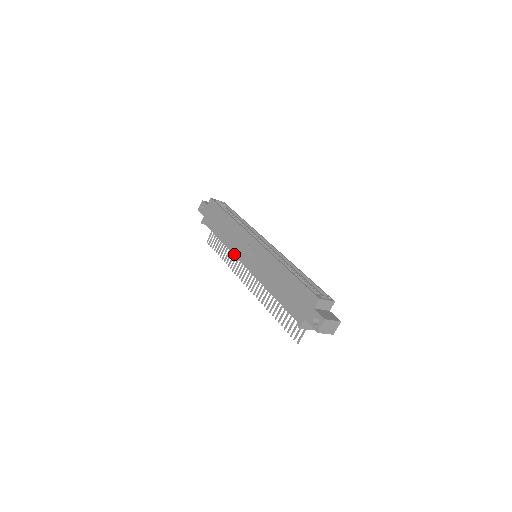
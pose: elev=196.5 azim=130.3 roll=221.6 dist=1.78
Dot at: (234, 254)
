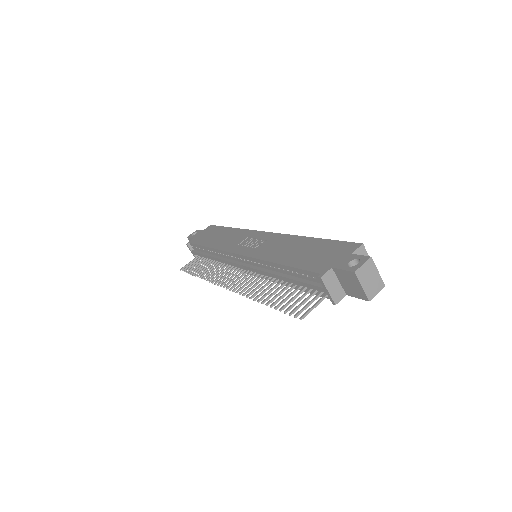
Dot at: (227, 250)
